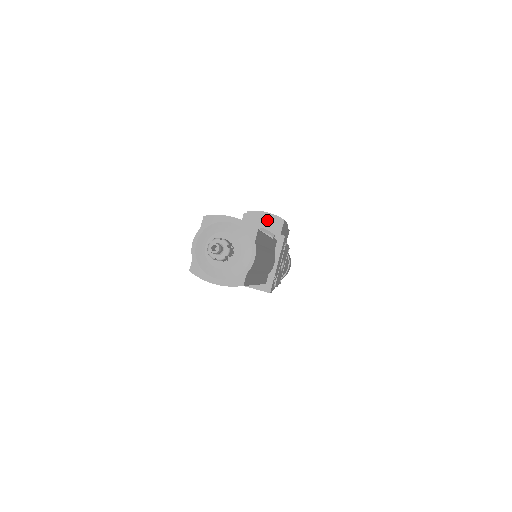
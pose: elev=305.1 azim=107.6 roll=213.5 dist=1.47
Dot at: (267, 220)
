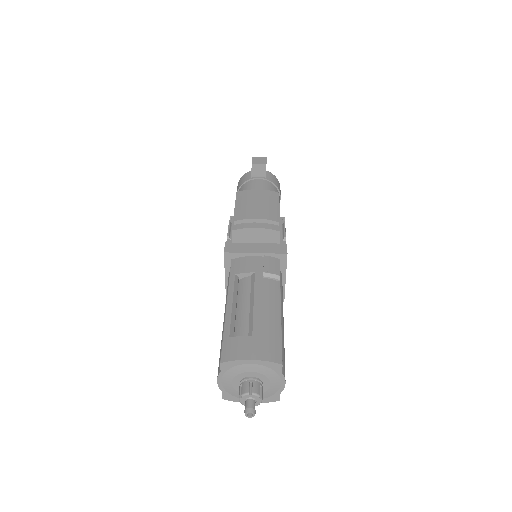
Dot at: (261, 232)
